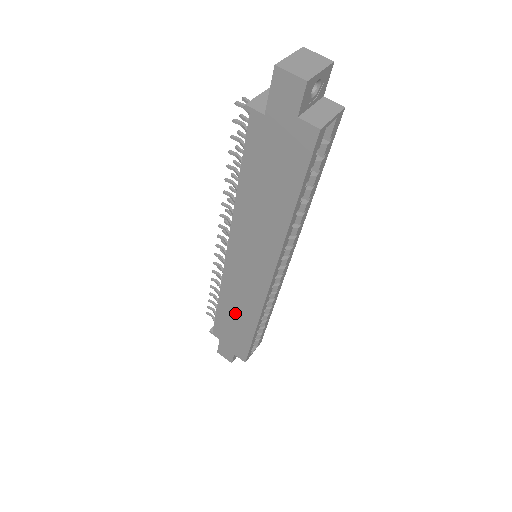
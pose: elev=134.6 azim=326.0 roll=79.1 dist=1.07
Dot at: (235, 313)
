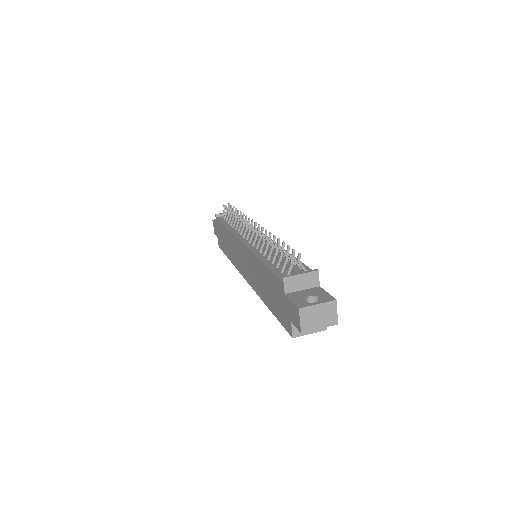
Dot at: (228, 243)
